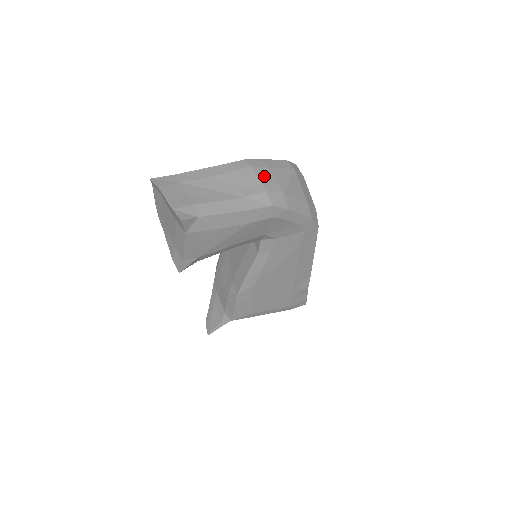
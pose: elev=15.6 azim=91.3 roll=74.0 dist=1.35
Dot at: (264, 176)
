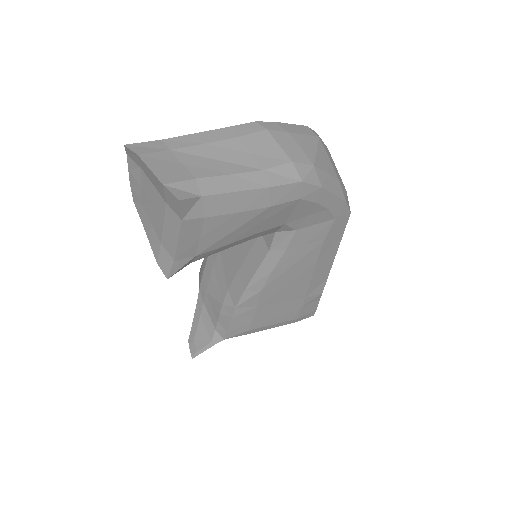
Dot at: (286, 143)
